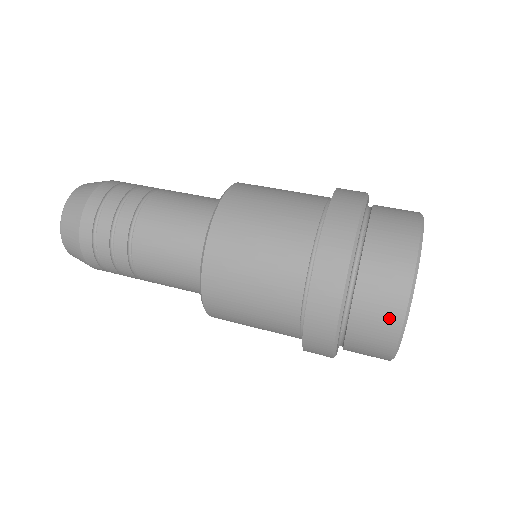
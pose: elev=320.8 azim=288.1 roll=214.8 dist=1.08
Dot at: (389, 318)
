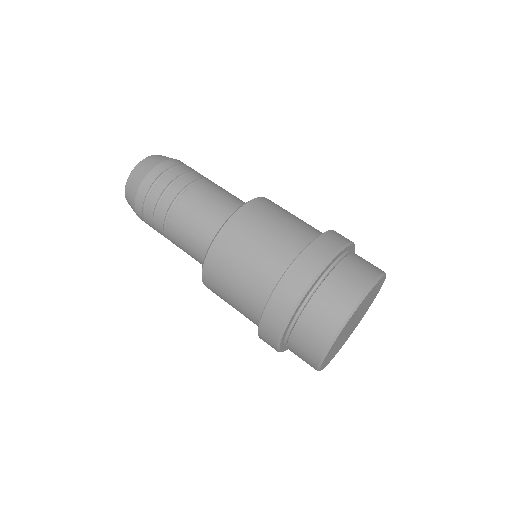
Dot at: (310, 358)
